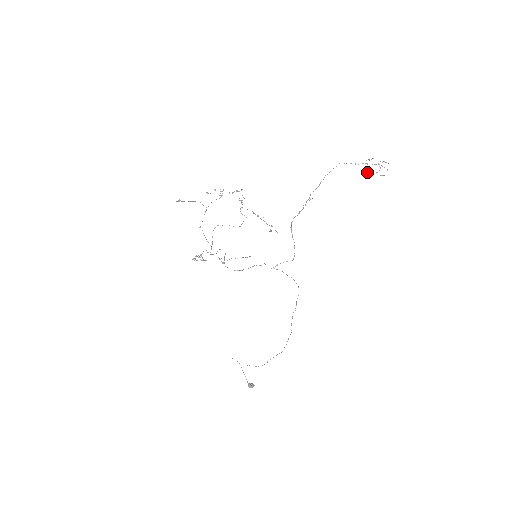
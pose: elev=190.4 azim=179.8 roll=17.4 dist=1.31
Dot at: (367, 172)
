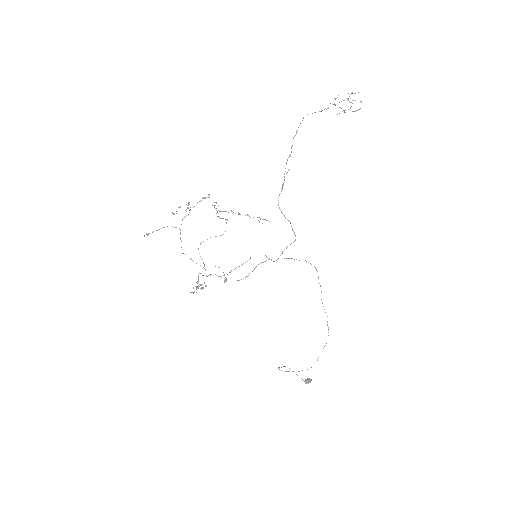
Dot at: occluded
